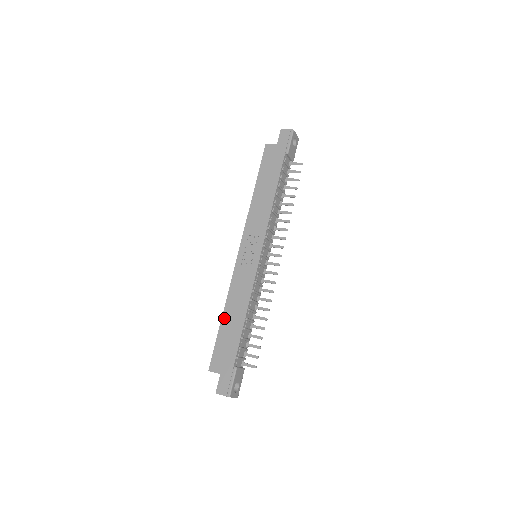
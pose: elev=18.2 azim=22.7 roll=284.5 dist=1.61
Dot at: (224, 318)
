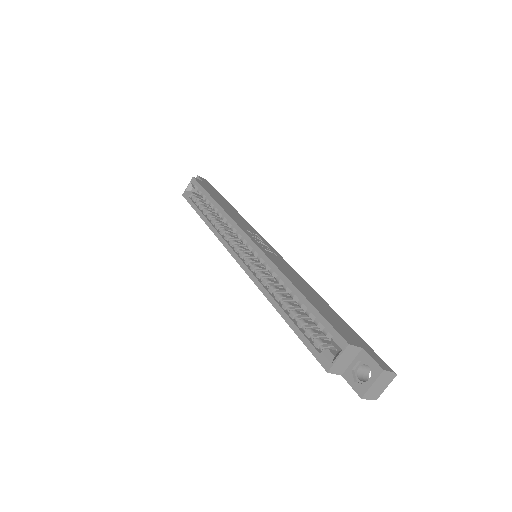
Dot at: (302, 291)
